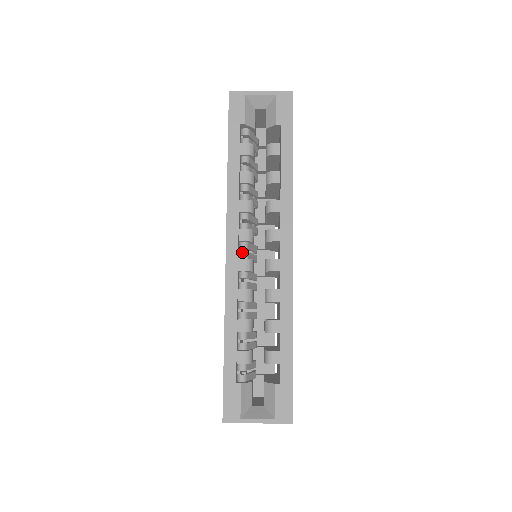
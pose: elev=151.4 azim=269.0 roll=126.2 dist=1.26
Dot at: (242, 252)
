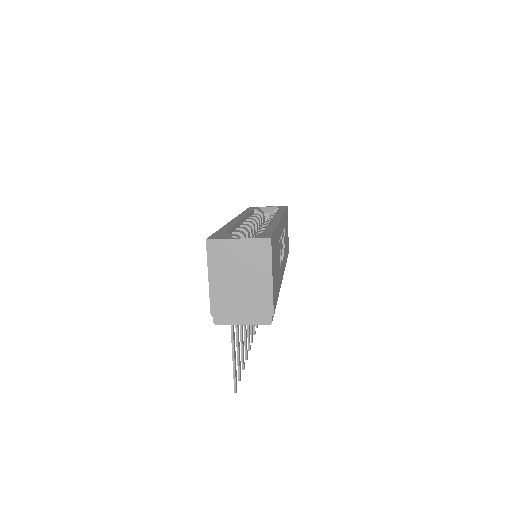
Dot at: occluded
